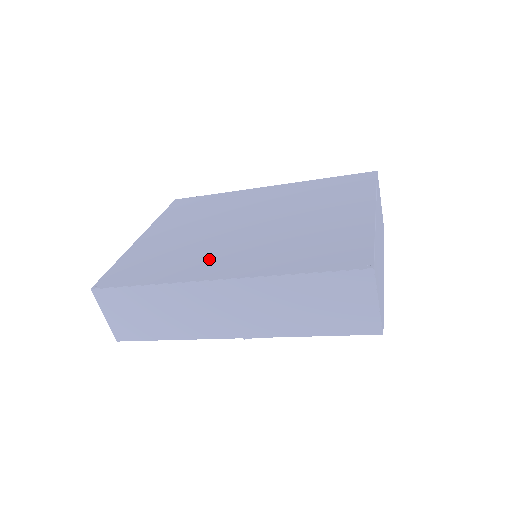
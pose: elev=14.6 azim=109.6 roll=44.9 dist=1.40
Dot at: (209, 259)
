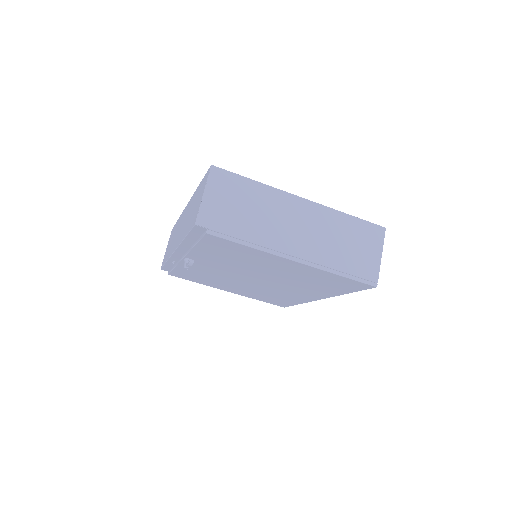
Dot at: occluded
